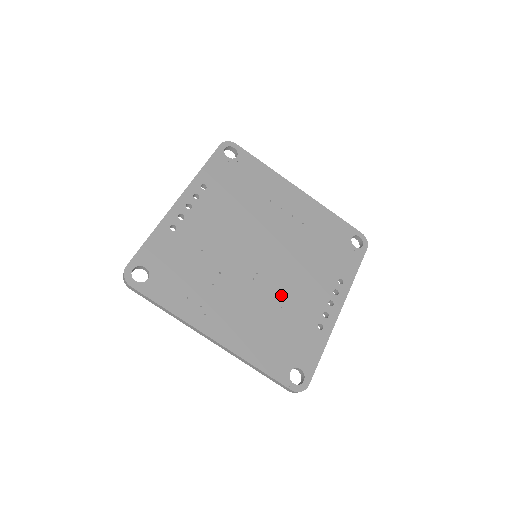
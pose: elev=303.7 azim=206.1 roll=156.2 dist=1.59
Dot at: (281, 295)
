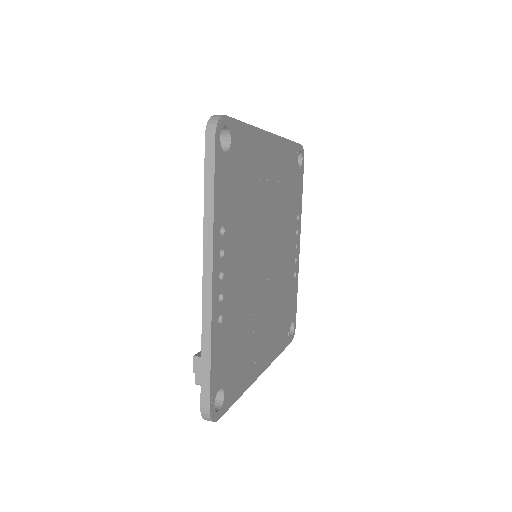
Dot at: (280, 279)
